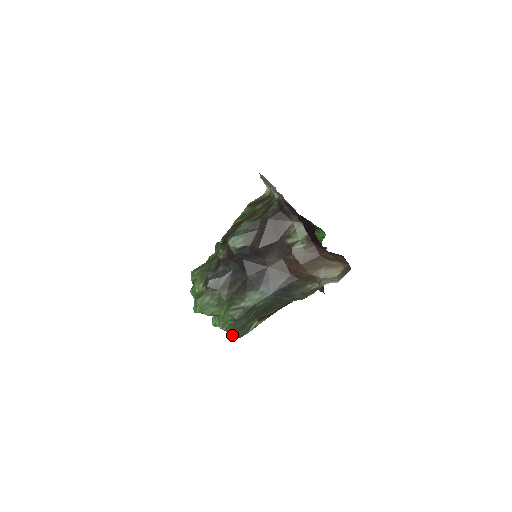
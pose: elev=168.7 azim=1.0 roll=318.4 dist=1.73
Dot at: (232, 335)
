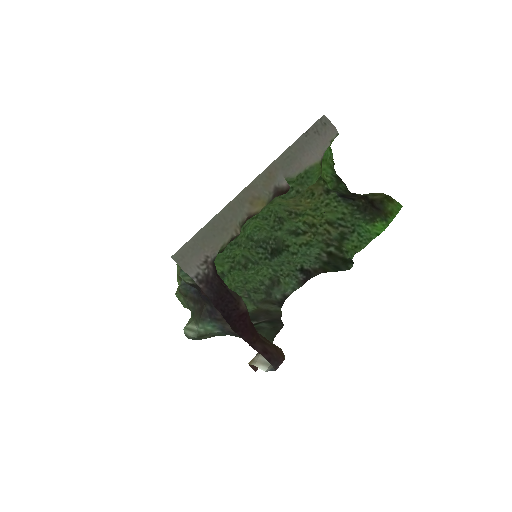
Dot at: occluded
